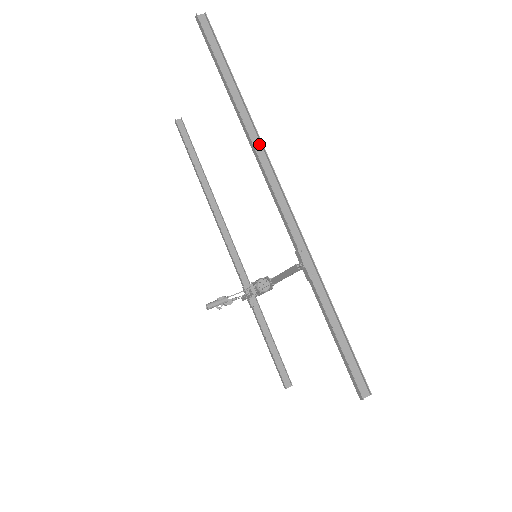
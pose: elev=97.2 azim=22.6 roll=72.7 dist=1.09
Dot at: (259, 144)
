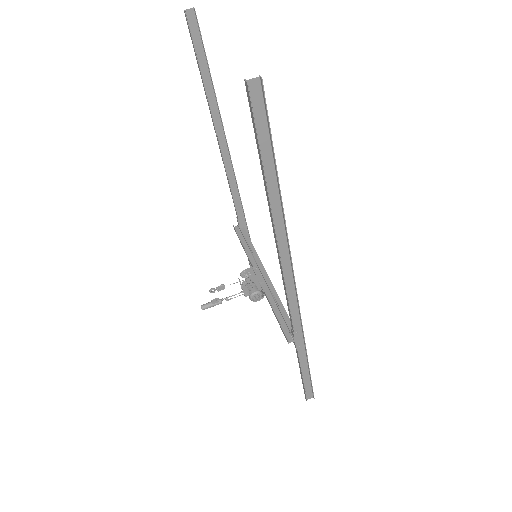
Dot at: (286, 249)
